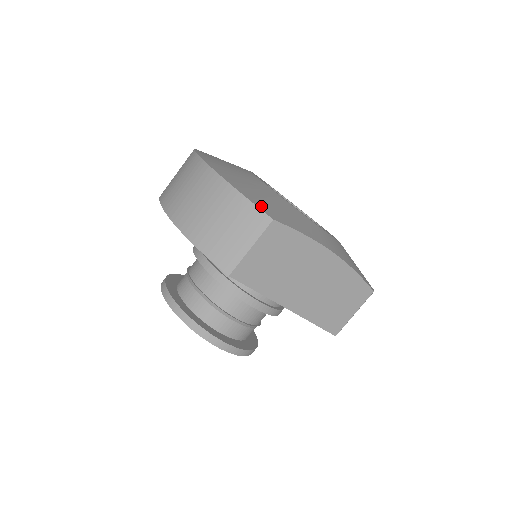
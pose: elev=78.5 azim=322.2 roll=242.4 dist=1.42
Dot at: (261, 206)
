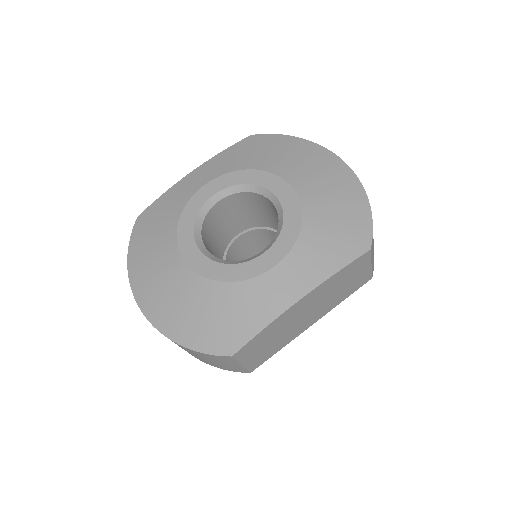
Dot at: (214, 348)
